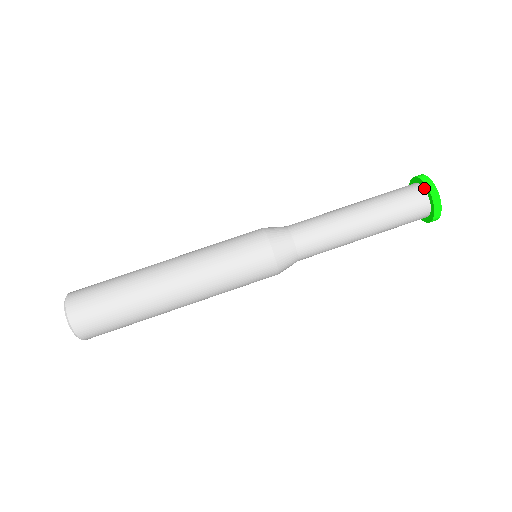
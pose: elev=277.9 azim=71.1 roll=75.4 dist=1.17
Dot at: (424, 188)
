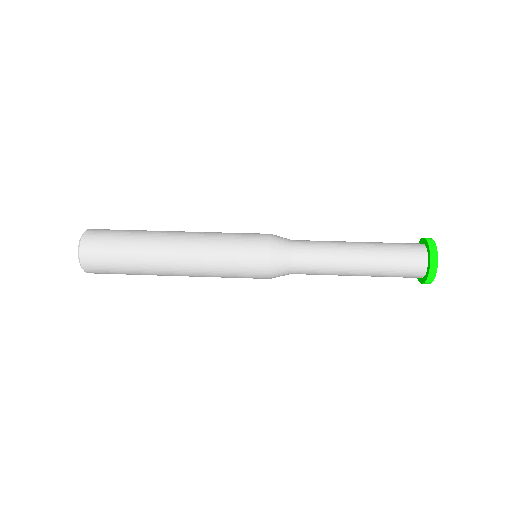
Dot at: (426, 248)
